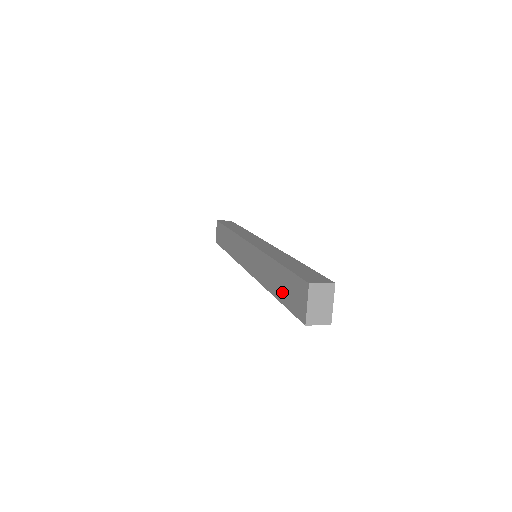
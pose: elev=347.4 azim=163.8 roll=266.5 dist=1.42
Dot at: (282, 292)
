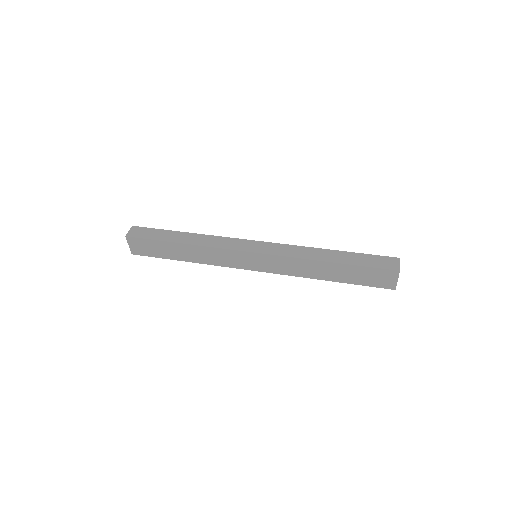
Dot at: (351, 278)
